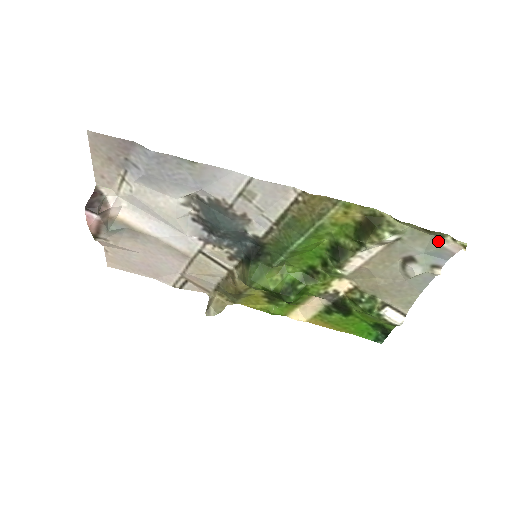
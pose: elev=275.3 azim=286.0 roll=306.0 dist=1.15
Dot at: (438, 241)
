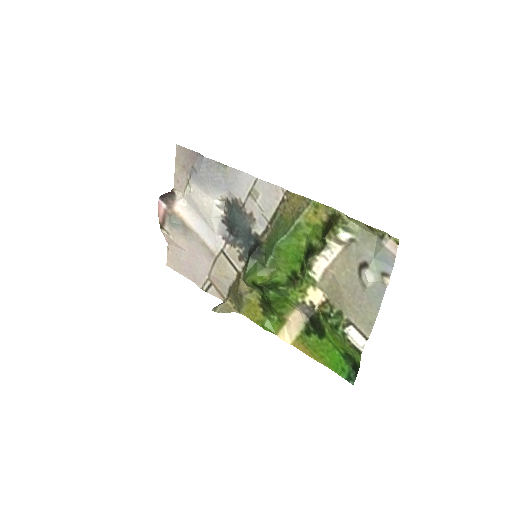
Dot at: (381, 241)
